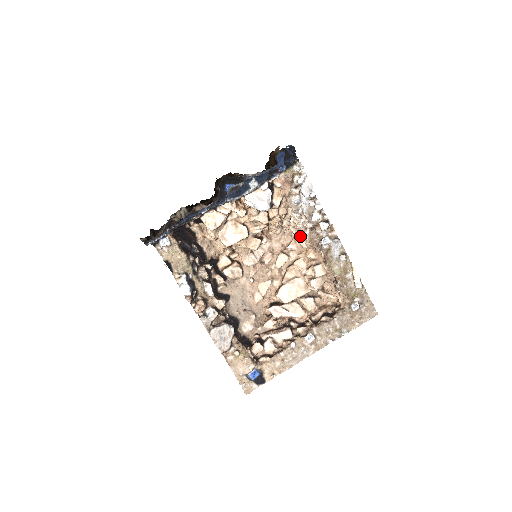
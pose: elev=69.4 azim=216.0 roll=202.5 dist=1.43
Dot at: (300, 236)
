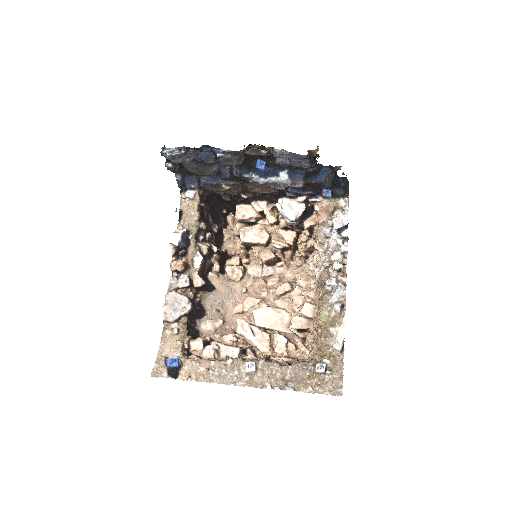
Dot at: (315, 275)
